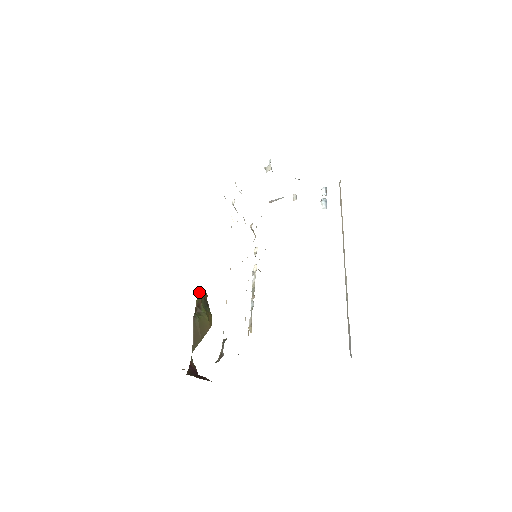
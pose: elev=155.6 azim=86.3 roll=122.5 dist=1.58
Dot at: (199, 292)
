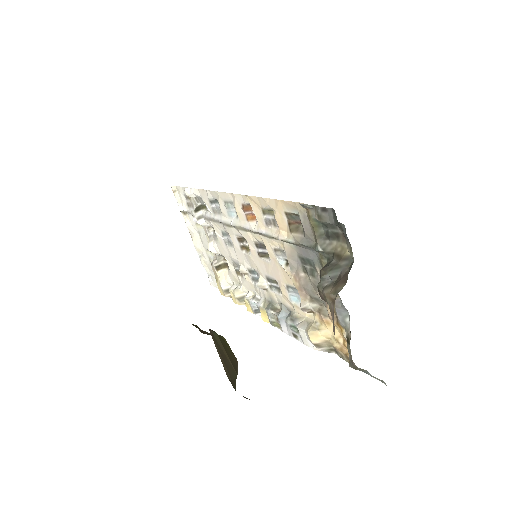
Dot at: occluded
